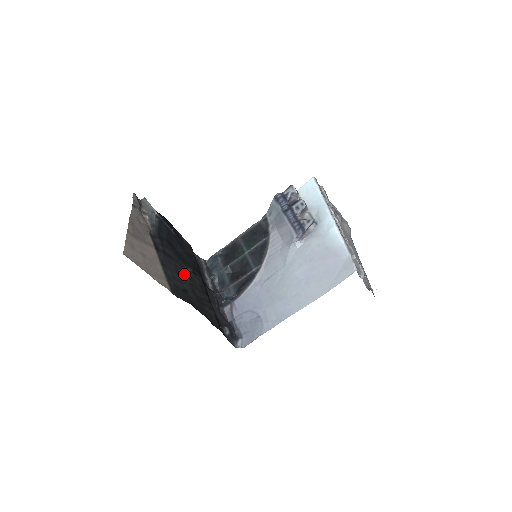
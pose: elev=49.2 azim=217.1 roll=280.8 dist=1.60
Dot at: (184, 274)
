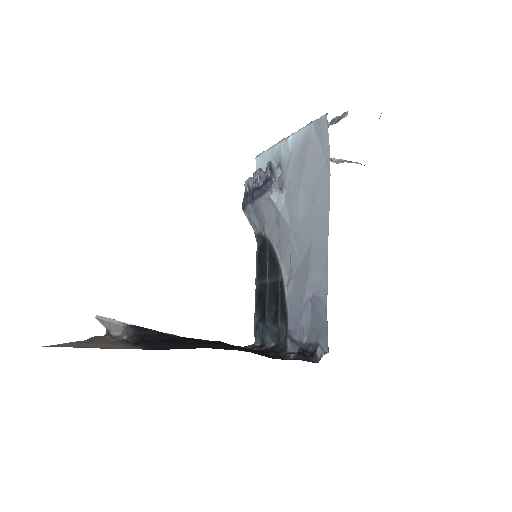
Dot at: occluded
